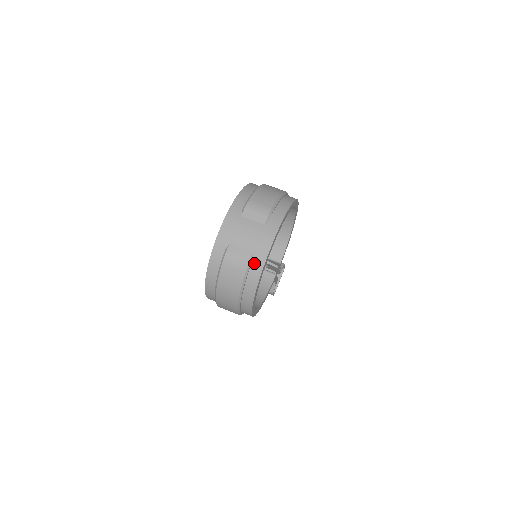
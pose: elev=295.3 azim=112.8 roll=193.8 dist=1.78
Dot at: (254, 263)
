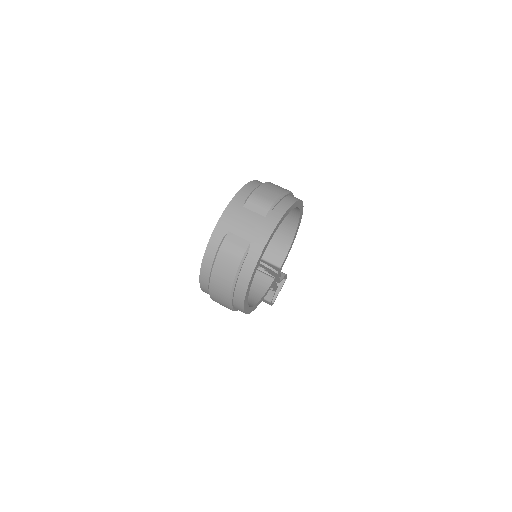
Dot at: (250, 253)
